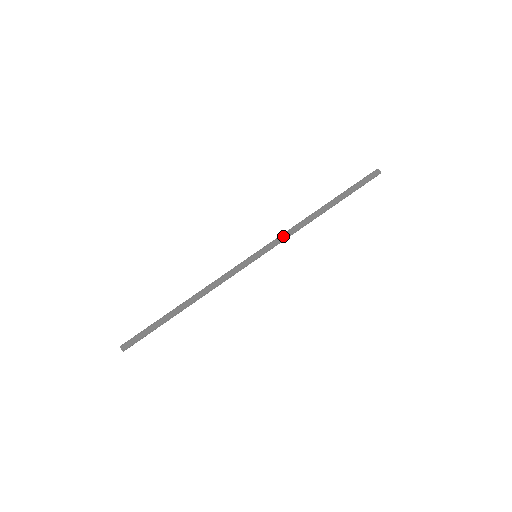
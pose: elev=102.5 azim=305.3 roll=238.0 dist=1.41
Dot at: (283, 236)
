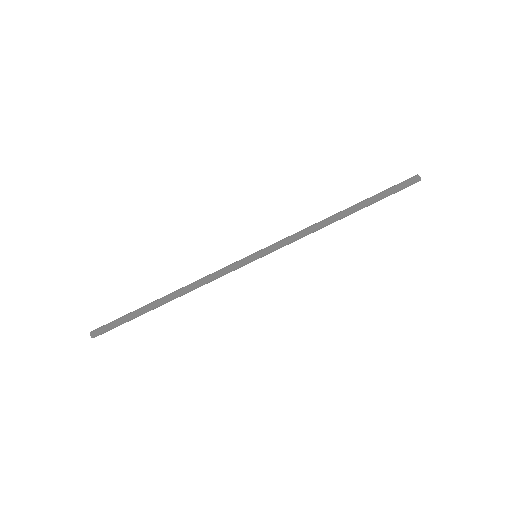
Dot at: (291, 238)
